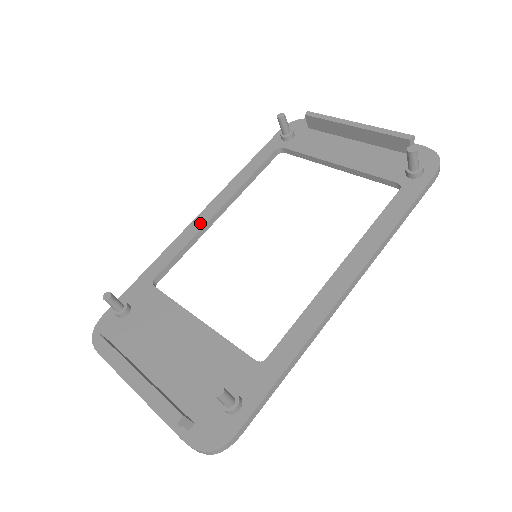
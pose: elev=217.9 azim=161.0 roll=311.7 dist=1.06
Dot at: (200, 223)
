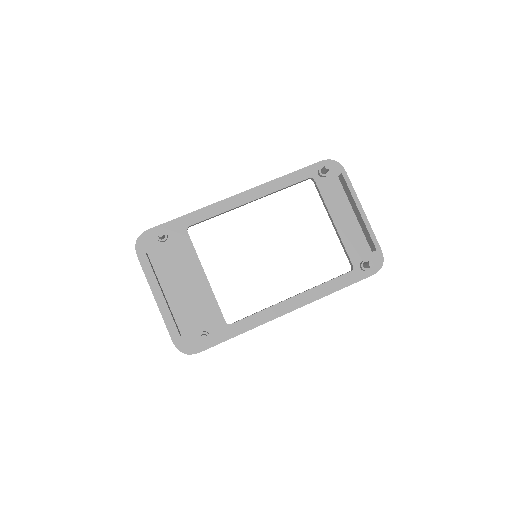
Dot at: (235, 203)
